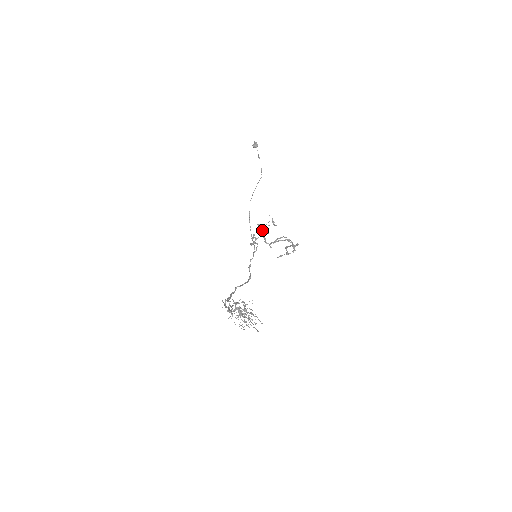
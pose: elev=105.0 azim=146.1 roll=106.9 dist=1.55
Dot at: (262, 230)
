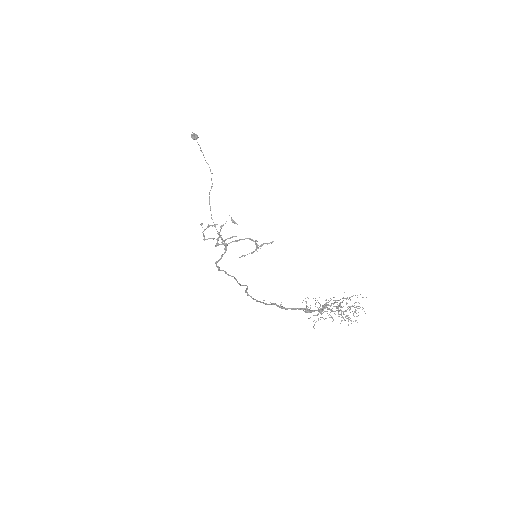
Dot at: (220, 230)
